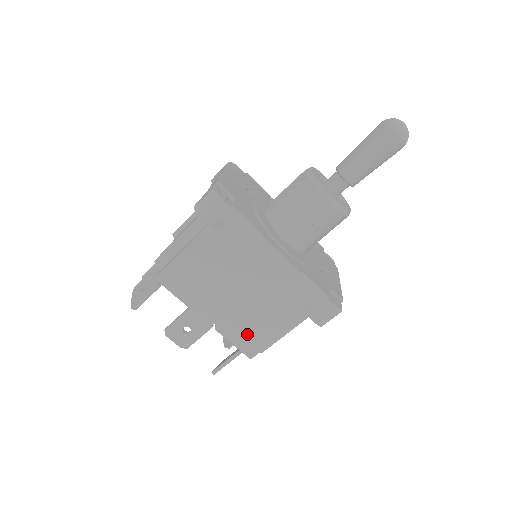
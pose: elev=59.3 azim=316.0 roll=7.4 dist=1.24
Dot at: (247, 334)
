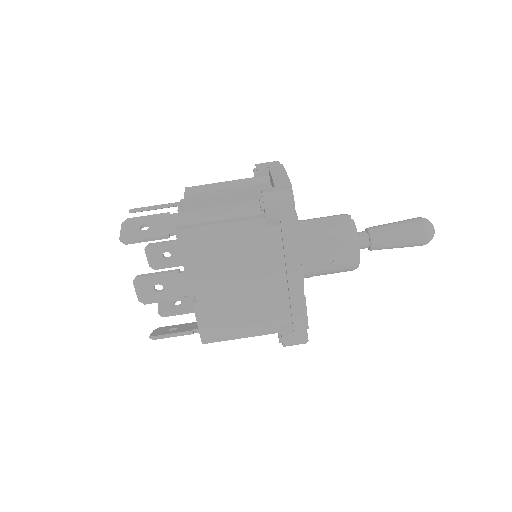
Dot at: (218, 322)
